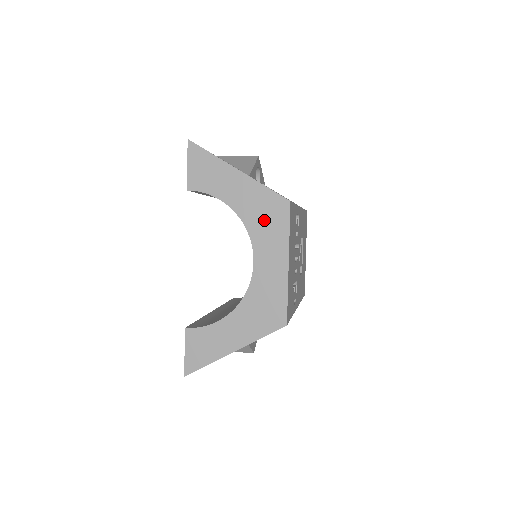
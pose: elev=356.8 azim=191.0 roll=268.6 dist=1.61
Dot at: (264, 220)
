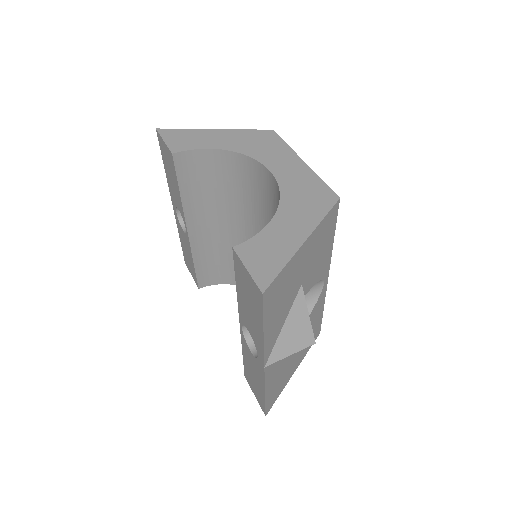
Dot at: (259, 146)
